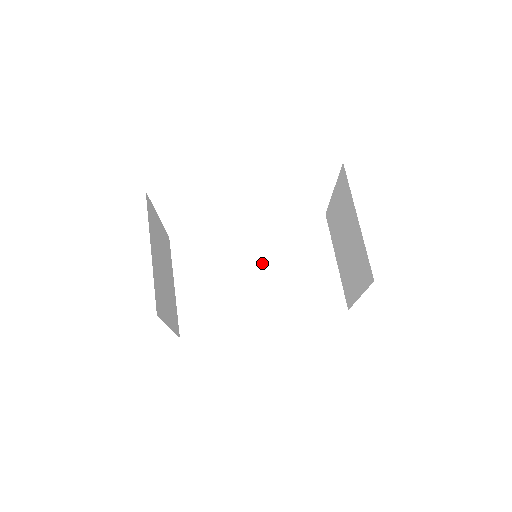
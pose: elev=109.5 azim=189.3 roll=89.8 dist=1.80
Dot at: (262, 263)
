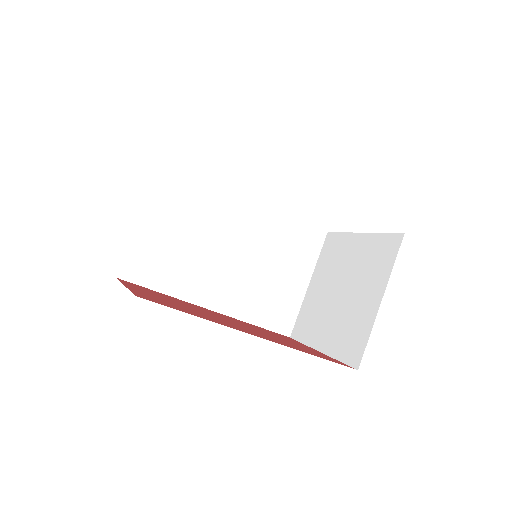
Dot at: (243, 245)
